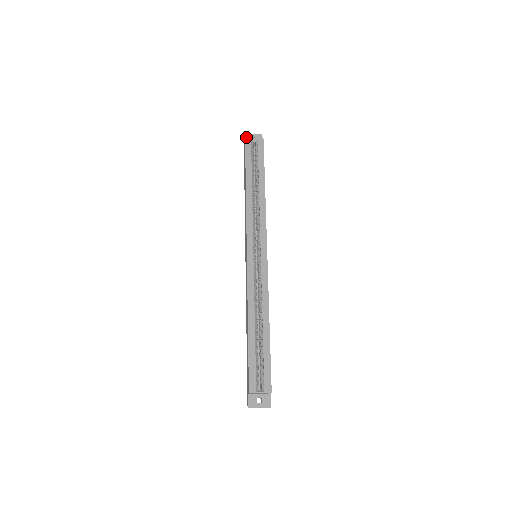
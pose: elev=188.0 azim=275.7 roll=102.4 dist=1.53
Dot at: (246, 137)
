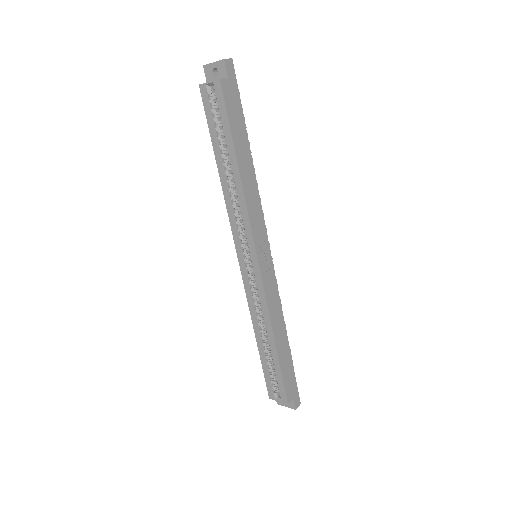
Dot at: (206, 72)
